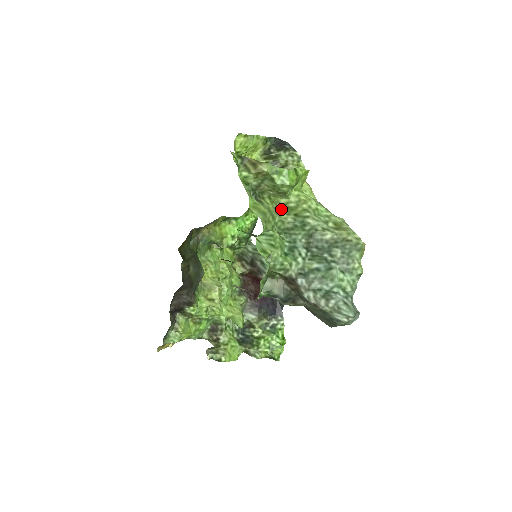
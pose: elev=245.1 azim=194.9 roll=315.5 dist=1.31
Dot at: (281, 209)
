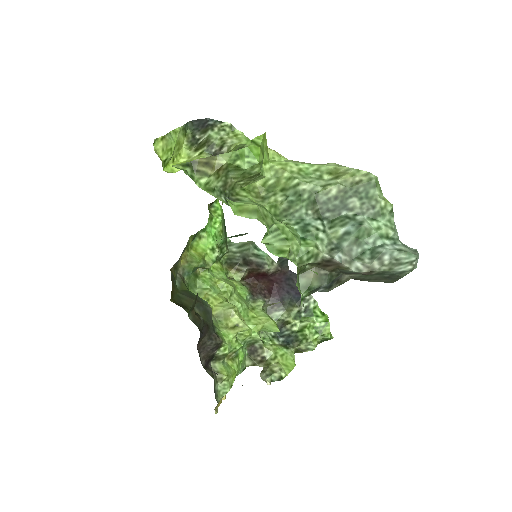
Dot at: (262, 193)
